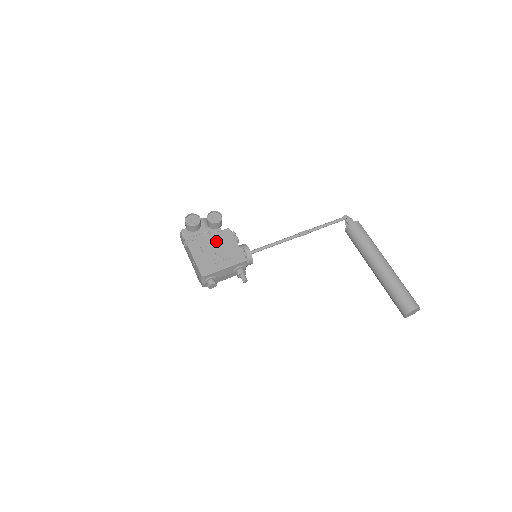
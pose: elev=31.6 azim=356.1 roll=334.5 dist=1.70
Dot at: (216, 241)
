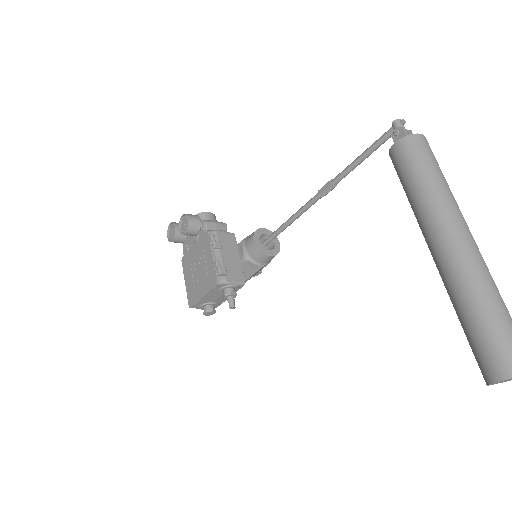
Dot at: (198, 254)
